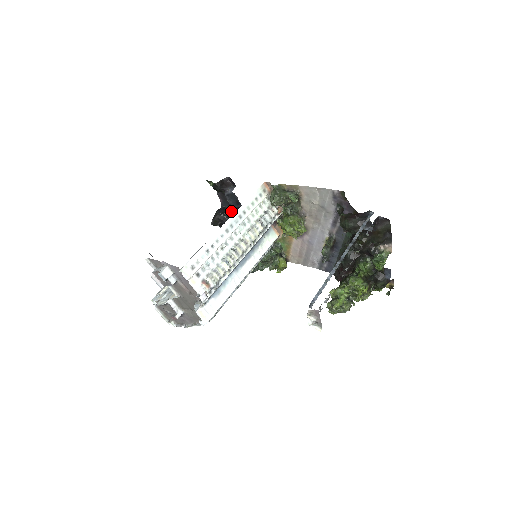
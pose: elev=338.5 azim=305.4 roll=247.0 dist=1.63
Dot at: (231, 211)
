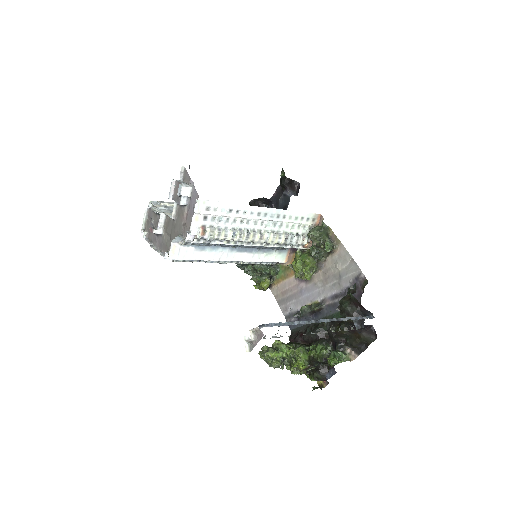
Dot at: occluded
